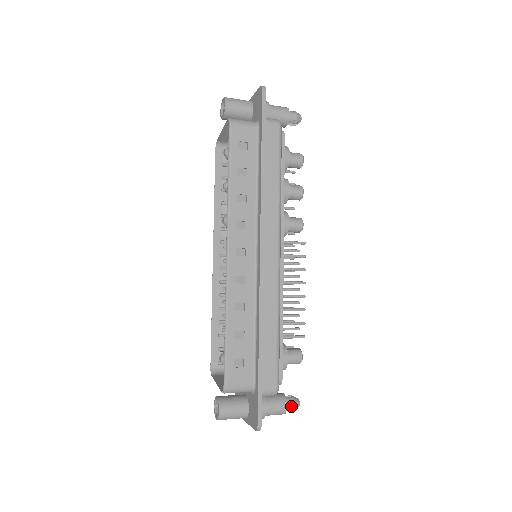
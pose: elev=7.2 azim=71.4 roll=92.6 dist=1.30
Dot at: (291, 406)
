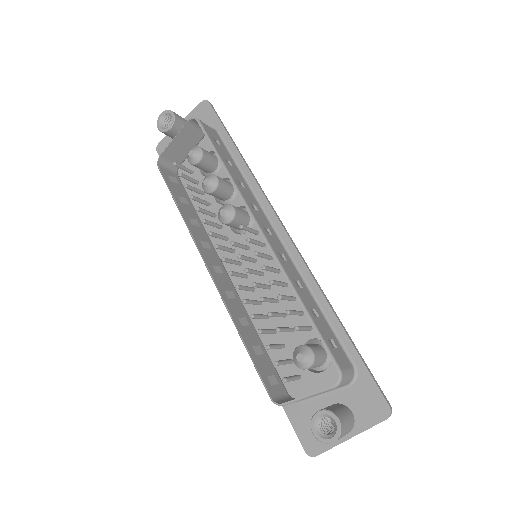
Dot at: occluded
